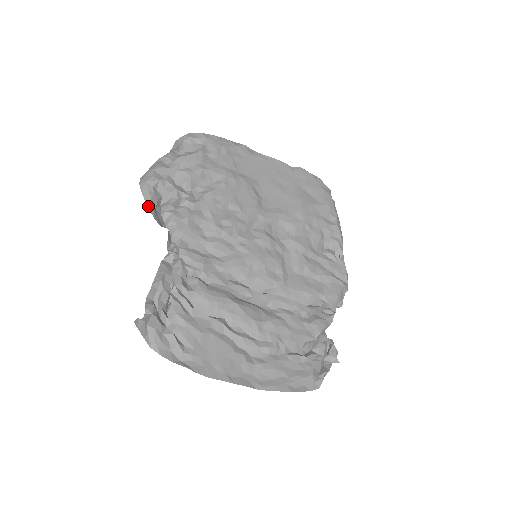
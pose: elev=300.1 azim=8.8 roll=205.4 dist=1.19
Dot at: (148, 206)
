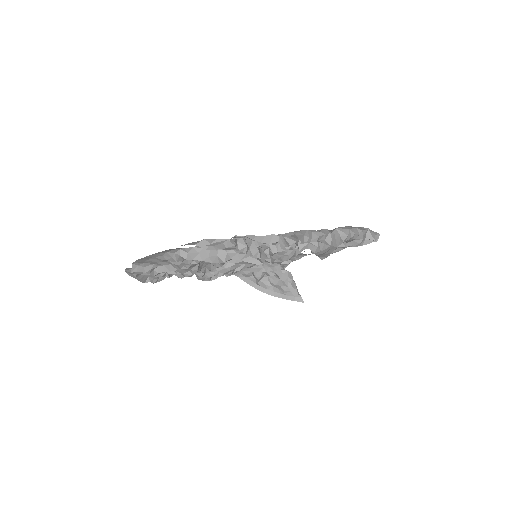
Dot at: occluded
